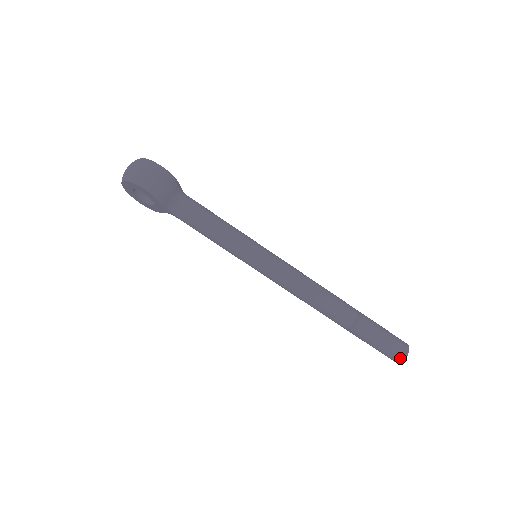
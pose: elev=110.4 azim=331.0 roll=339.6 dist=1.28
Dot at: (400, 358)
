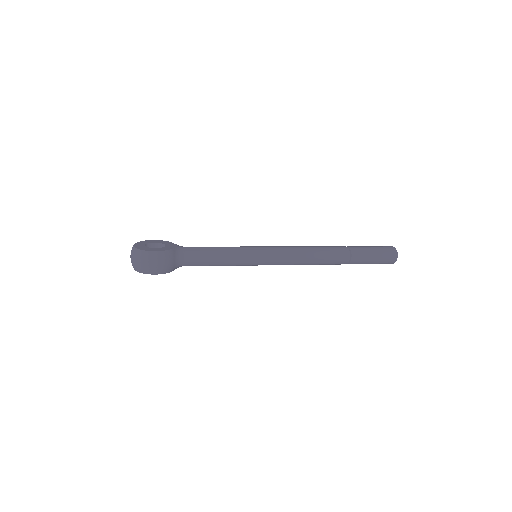
Dot at: (392, 263)
